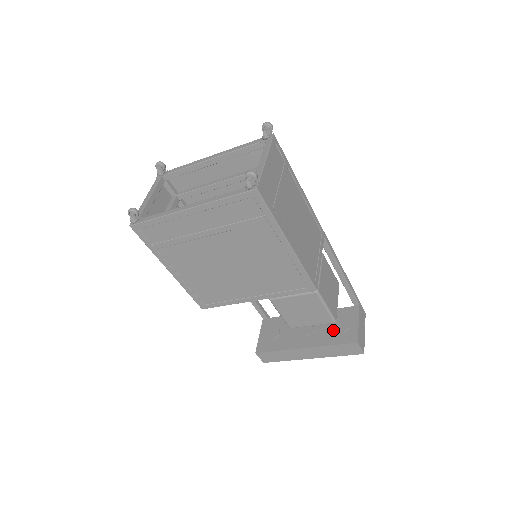
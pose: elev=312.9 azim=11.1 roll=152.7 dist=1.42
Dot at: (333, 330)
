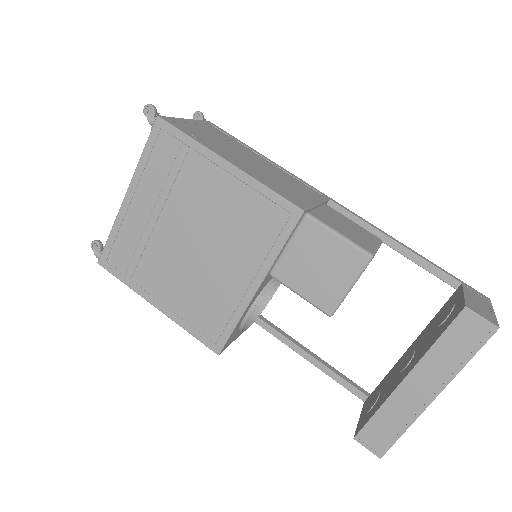
Dot at: (436, 329)
